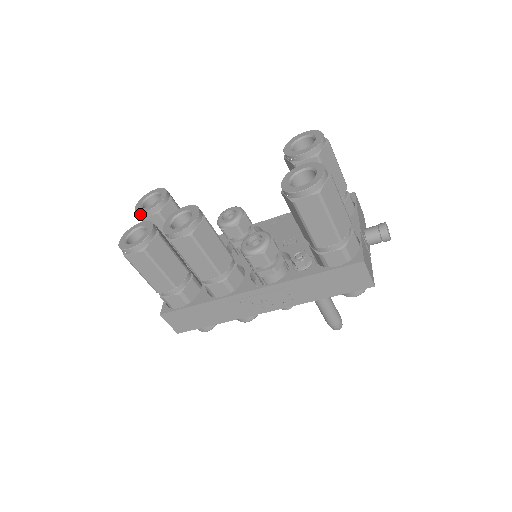
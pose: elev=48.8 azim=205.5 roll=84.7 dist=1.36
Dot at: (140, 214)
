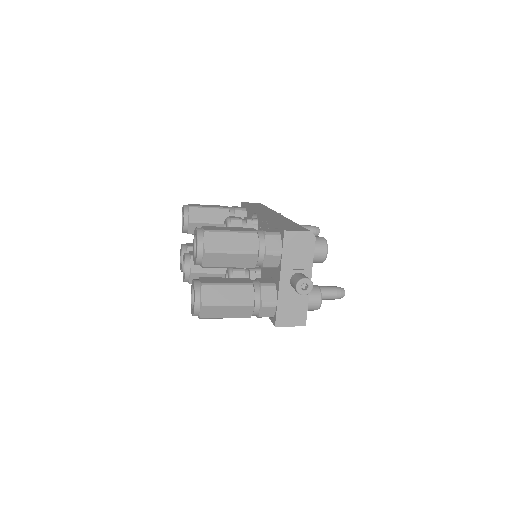
Dot at: occluded
